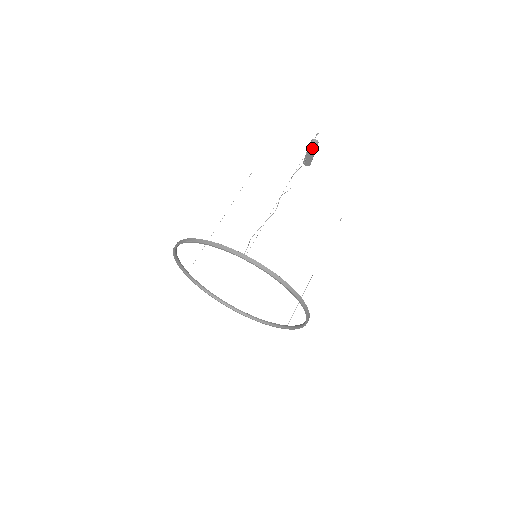
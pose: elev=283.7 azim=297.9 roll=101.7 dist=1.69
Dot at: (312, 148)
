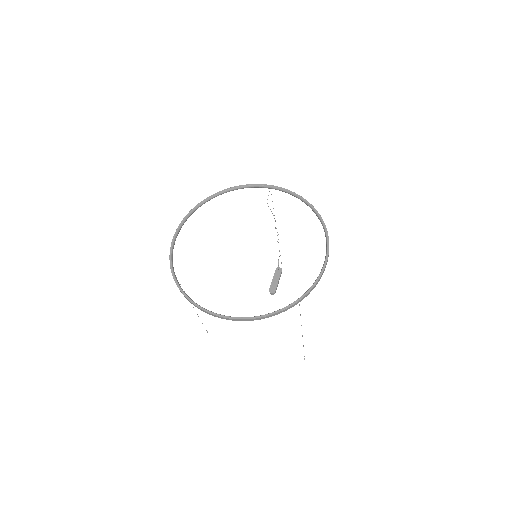
Dot at: (278, 273)
